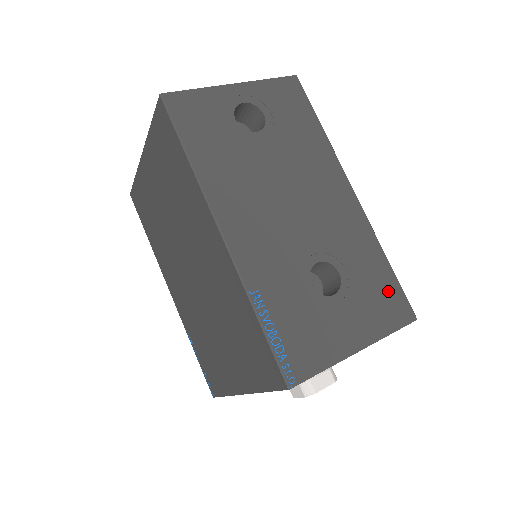
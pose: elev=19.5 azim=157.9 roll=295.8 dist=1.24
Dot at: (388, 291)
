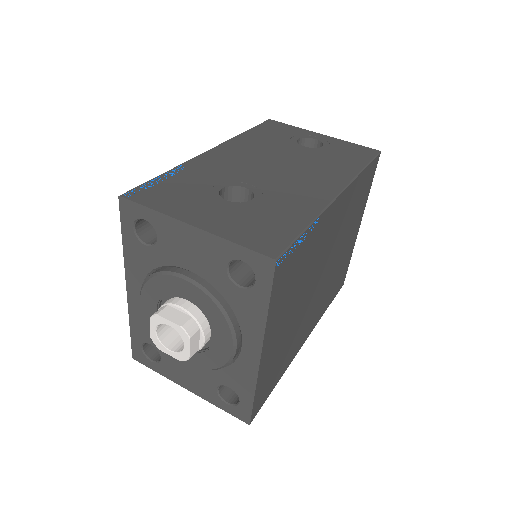
Dot at: (277, 231)
